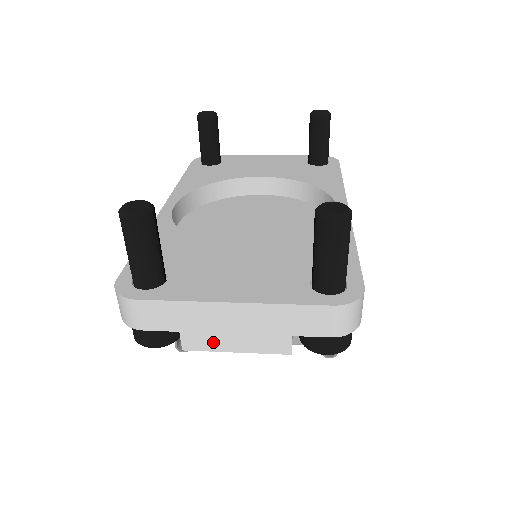
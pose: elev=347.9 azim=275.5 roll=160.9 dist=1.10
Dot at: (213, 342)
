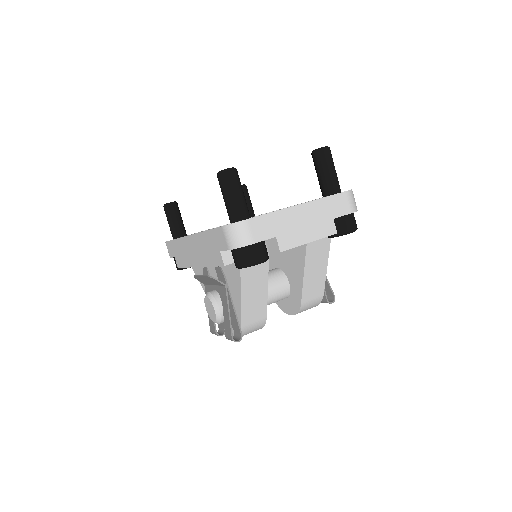
Dot at: (296, 239)
